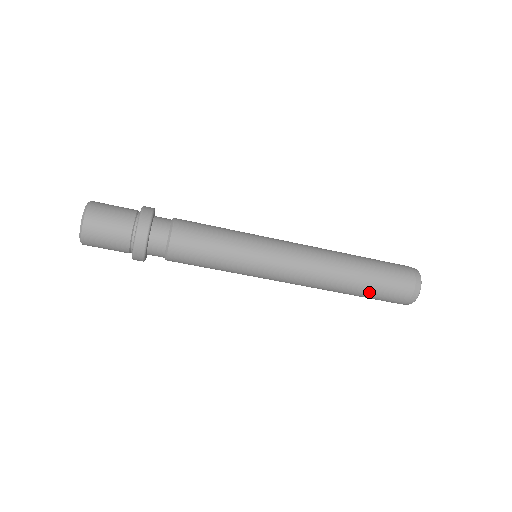
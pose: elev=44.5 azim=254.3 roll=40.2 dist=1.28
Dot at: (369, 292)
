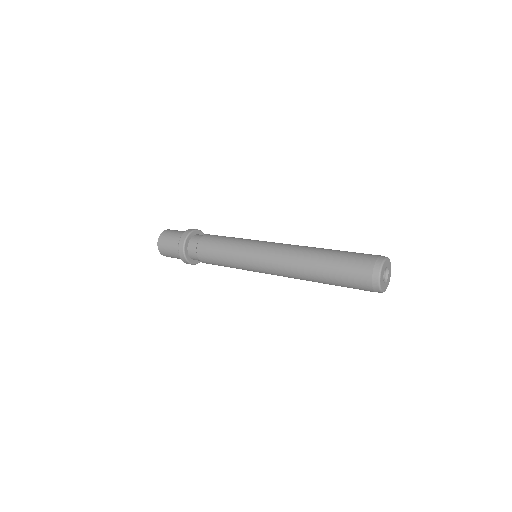
Dot at: (335, 284)
